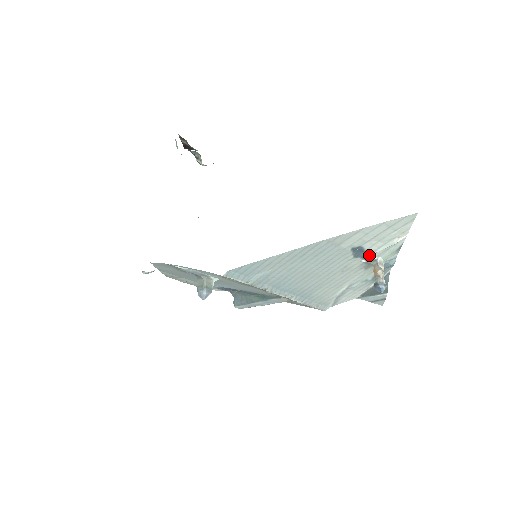
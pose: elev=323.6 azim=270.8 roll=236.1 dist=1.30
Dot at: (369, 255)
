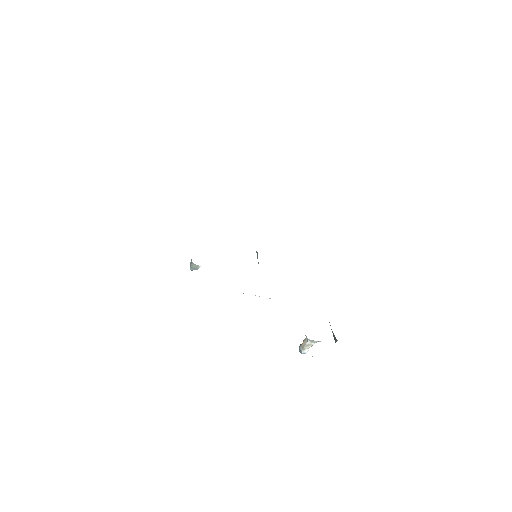
Dot at: occluded
